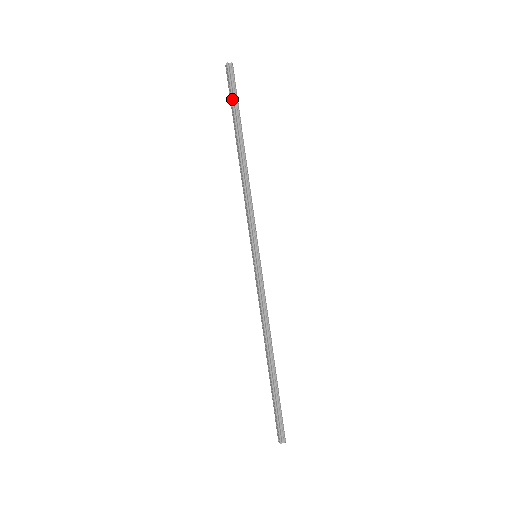
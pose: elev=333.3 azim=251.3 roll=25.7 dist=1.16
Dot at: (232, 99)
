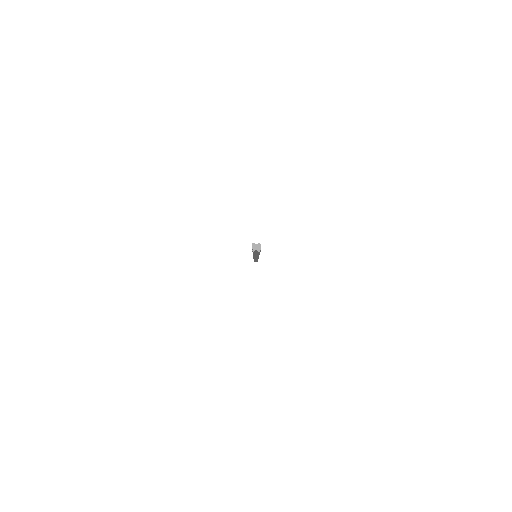
Dot at: occluded
